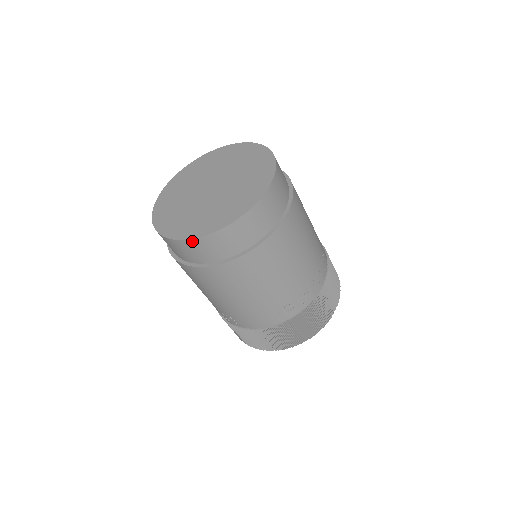
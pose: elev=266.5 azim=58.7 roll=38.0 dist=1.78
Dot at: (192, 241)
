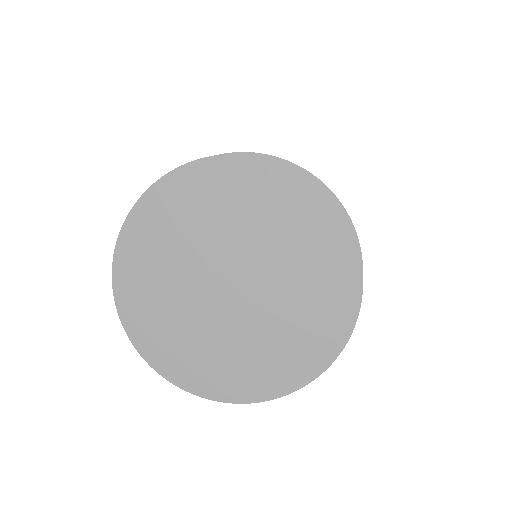
Dot at: (335, 357)
